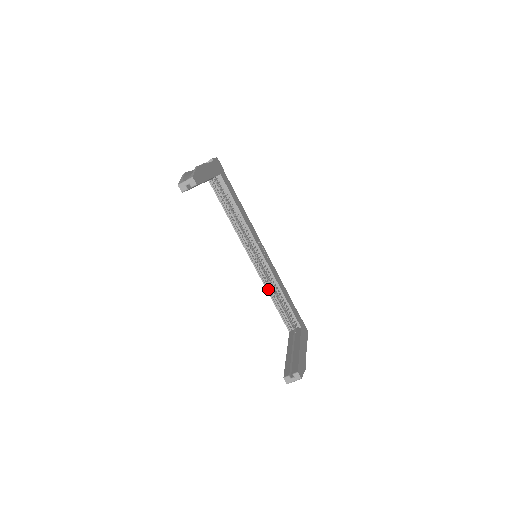
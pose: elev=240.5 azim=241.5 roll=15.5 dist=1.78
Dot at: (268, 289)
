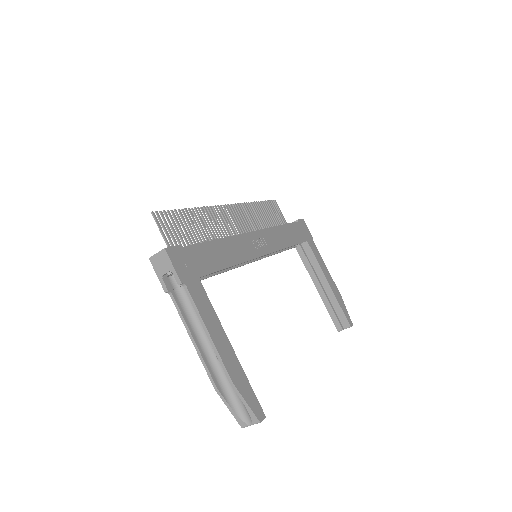
Dot at: (272, 253)
